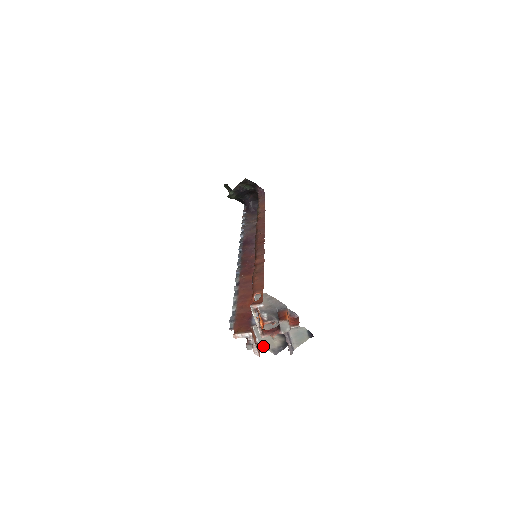
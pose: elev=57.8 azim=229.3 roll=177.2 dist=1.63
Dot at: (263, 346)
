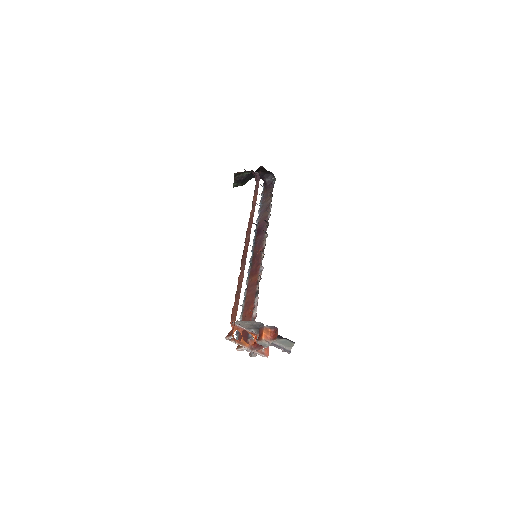
Dot at: occluded
